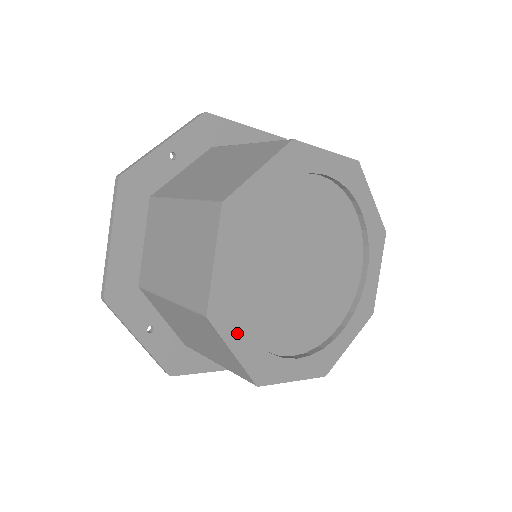
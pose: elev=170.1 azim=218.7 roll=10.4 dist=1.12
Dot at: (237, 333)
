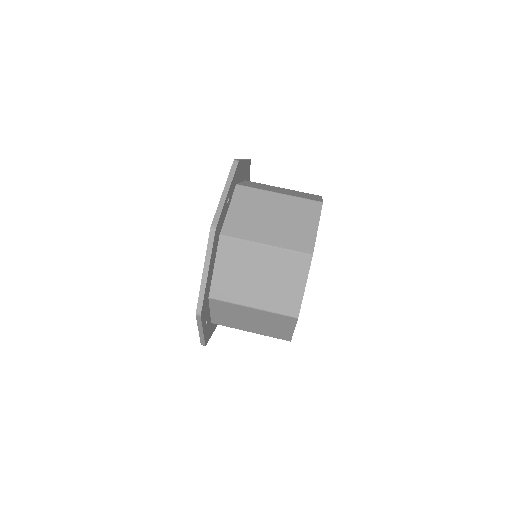
Dot at: occluded
